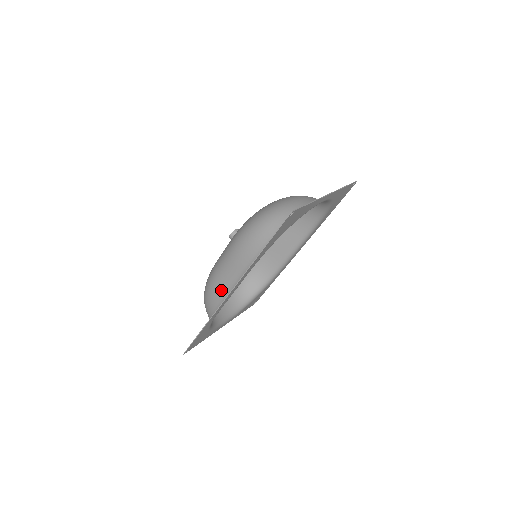
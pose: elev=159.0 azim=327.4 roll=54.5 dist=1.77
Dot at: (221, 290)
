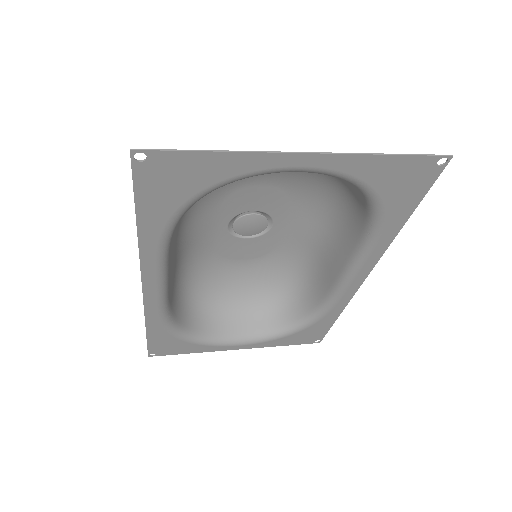
Dot at: occluded
